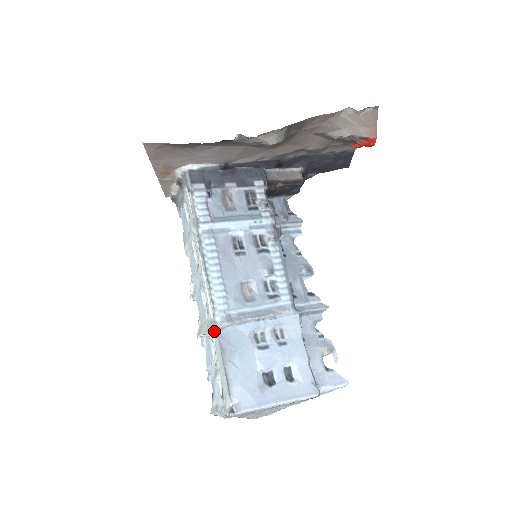
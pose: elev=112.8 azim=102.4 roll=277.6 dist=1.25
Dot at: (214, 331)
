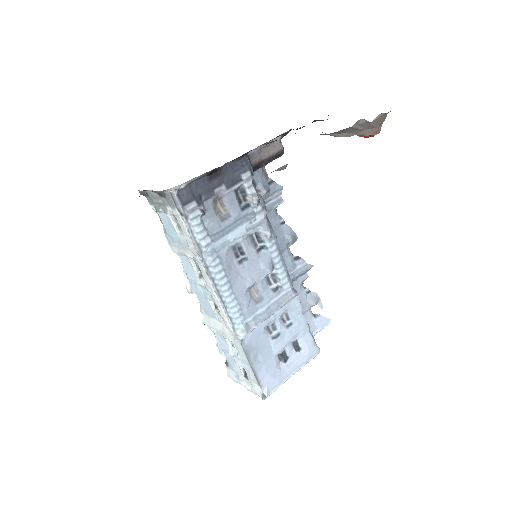
Dot at: occluded
